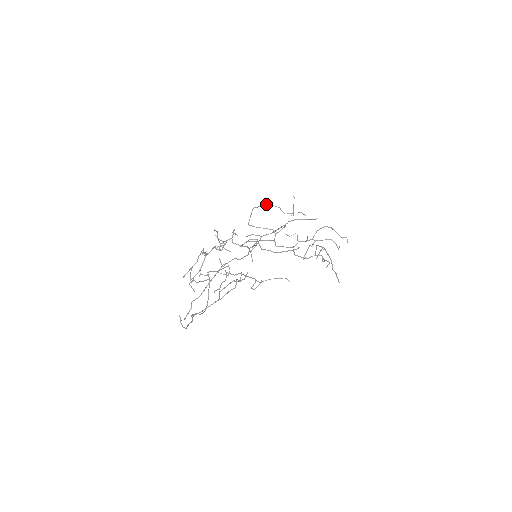
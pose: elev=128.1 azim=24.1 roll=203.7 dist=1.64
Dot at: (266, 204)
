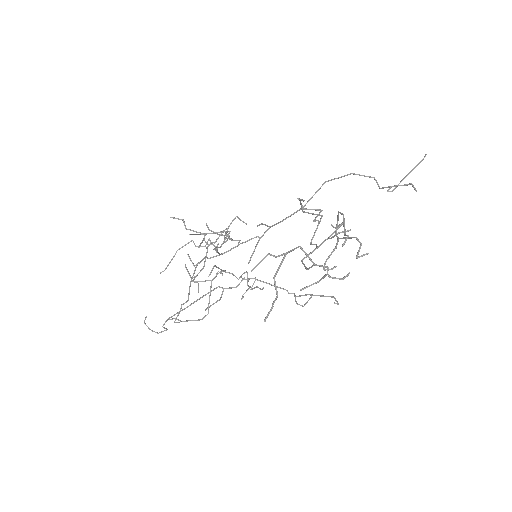
Dot at: (347, 174)
